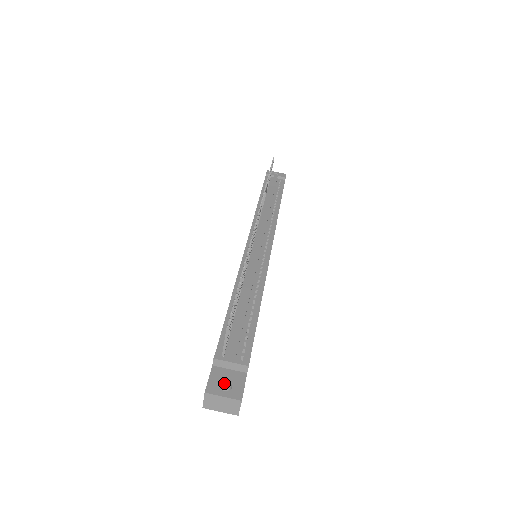
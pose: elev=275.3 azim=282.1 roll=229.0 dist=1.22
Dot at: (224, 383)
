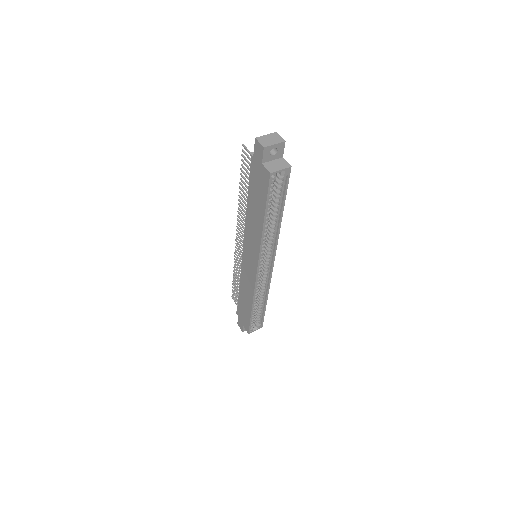
Dot at: occluded
